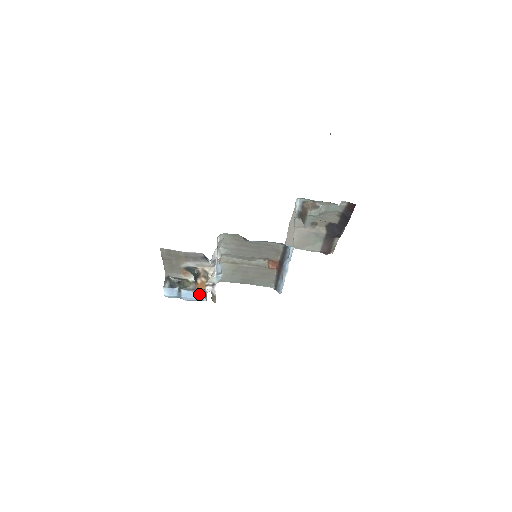
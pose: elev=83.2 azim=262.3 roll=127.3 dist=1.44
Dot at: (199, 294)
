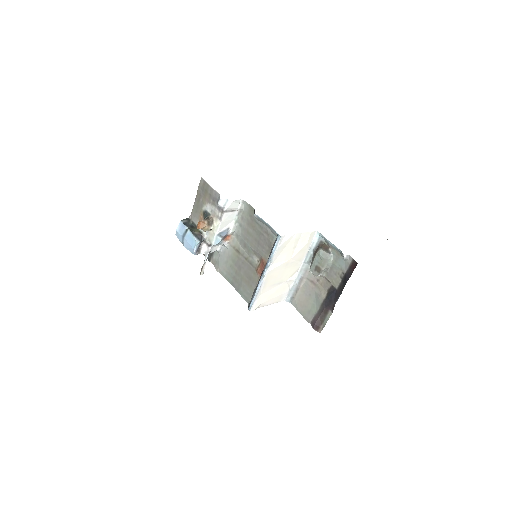
Dot at: (195, 240)
